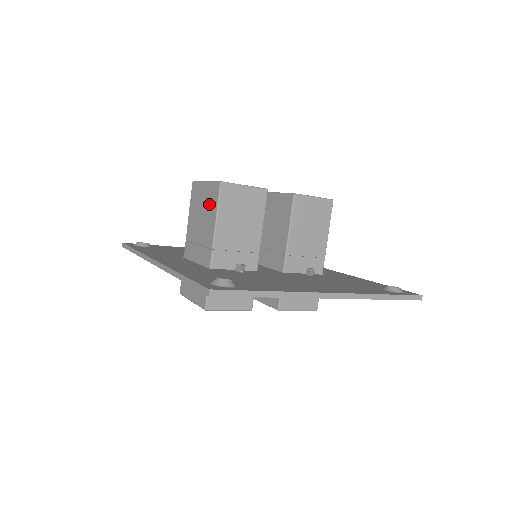
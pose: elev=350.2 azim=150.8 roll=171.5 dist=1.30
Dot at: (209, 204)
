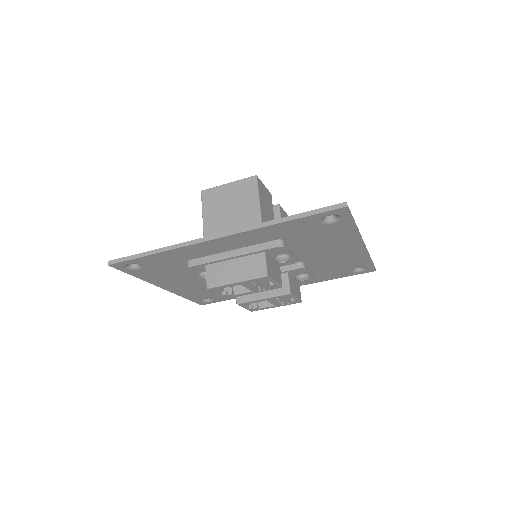
Dot at: (243, 196)
